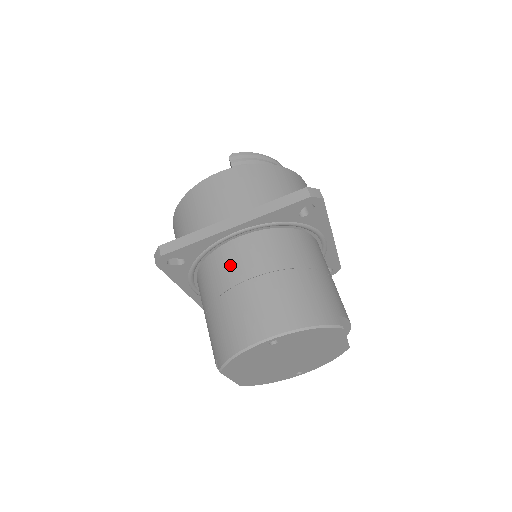
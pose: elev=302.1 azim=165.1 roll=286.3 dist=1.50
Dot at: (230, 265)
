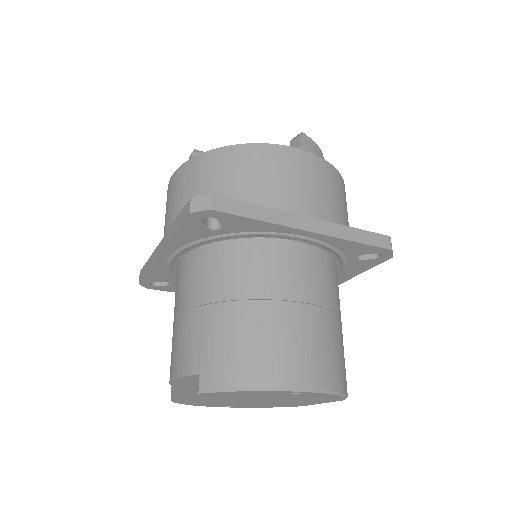
Dot at: (277, 270)
